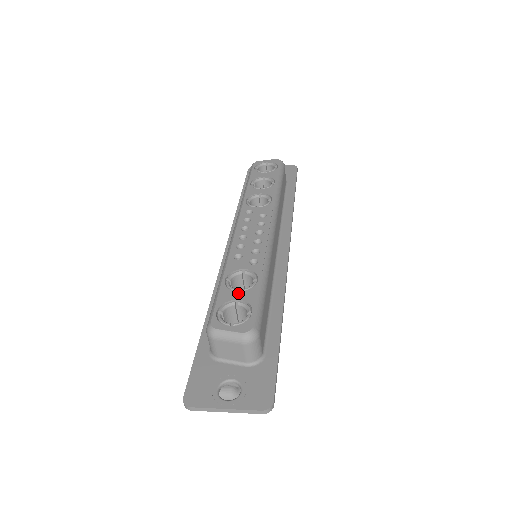
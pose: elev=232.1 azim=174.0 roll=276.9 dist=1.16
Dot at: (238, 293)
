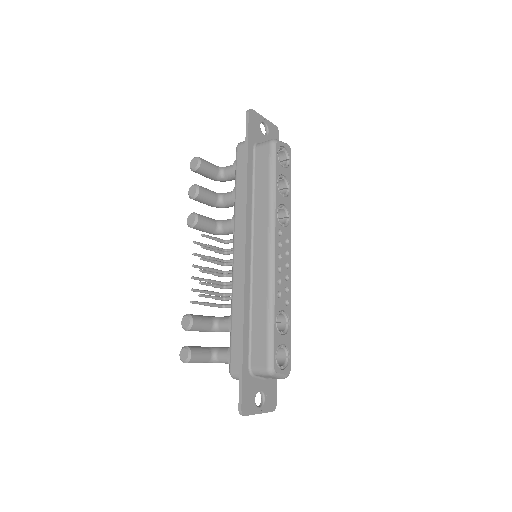
Dot at: (283, 337)
